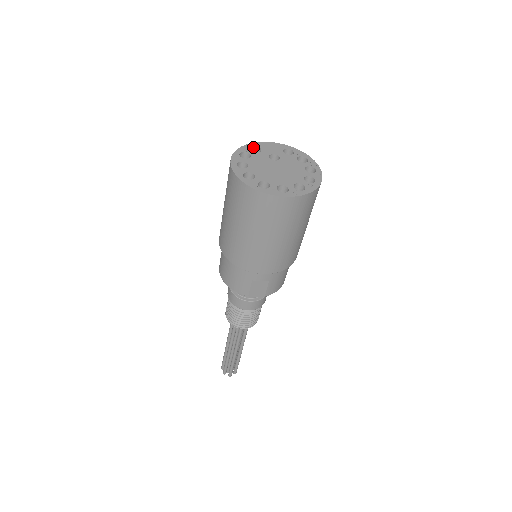
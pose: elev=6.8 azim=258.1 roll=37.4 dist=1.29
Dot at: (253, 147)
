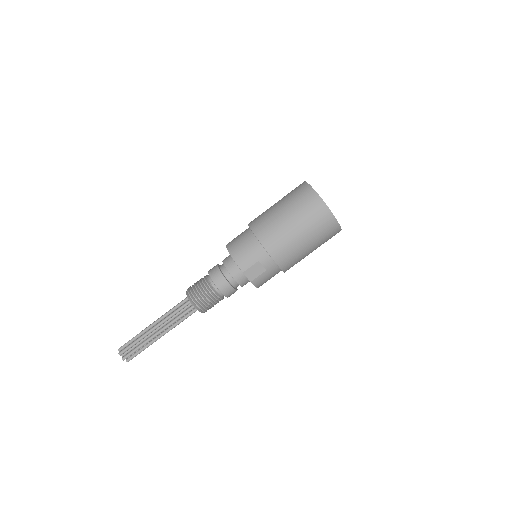
Dot at: occluded
